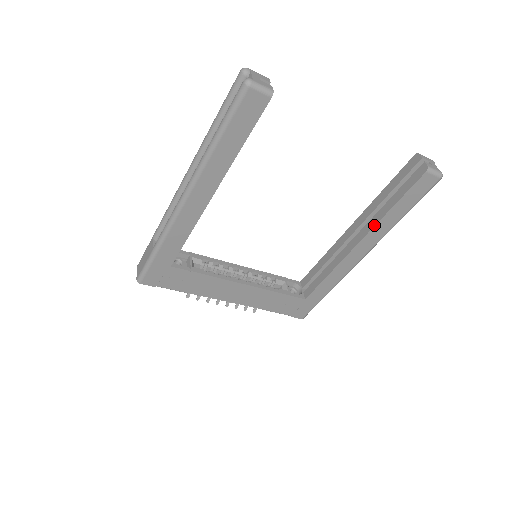
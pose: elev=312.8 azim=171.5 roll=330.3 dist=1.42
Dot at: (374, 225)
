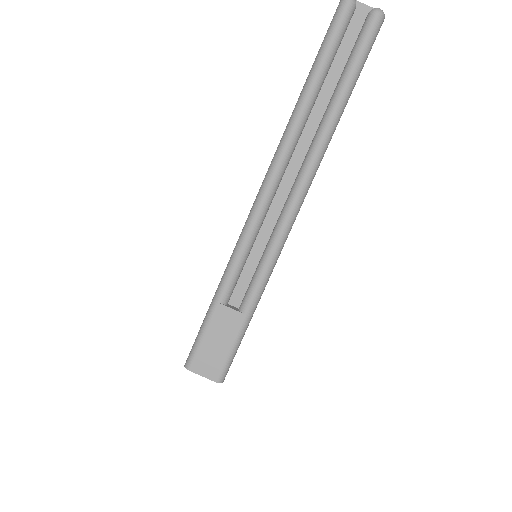
Dot at: occluded
